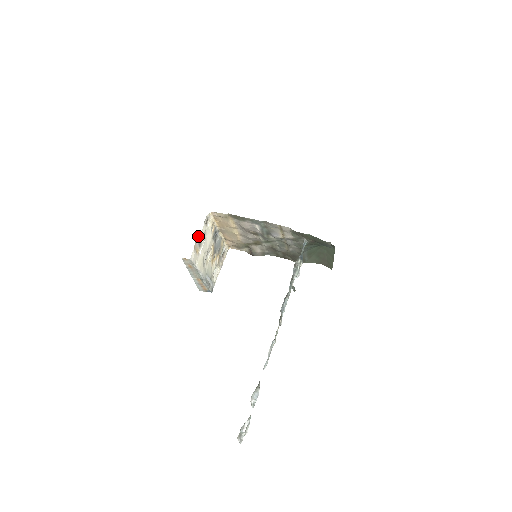
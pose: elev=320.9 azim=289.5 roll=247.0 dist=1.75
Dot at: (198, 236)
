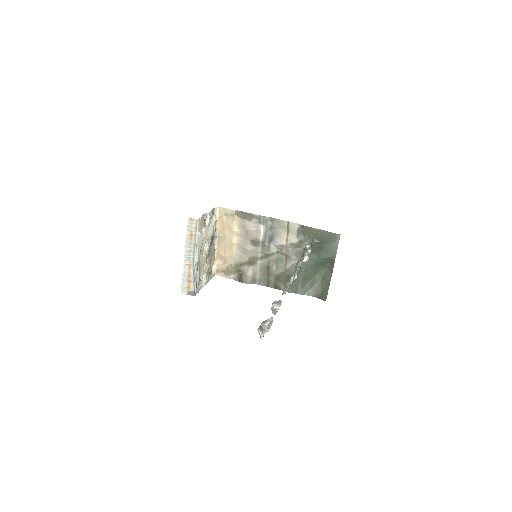
Dot at: (206, 213)
